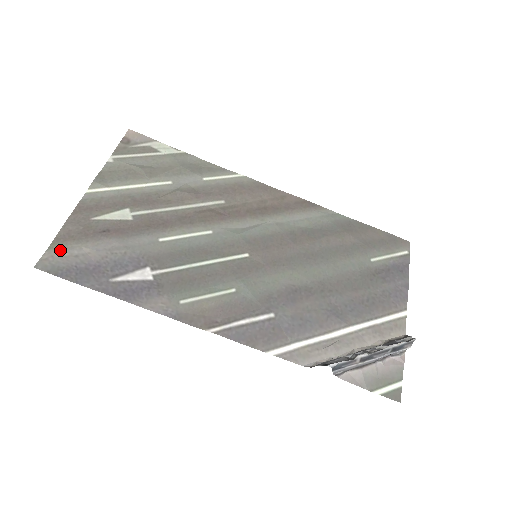
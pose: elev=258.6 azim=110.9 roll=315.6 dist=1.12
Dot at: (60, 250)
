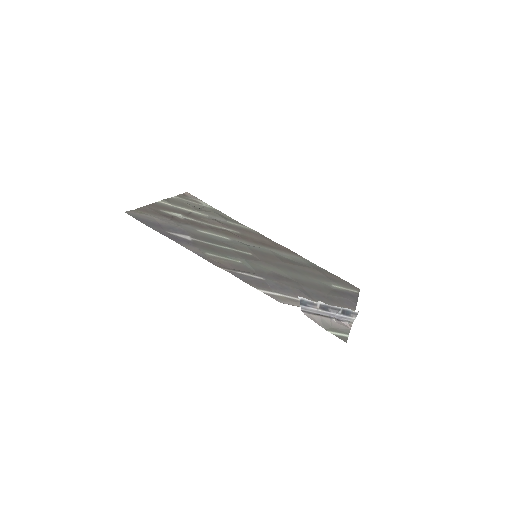
Dot at: (140, 213)
